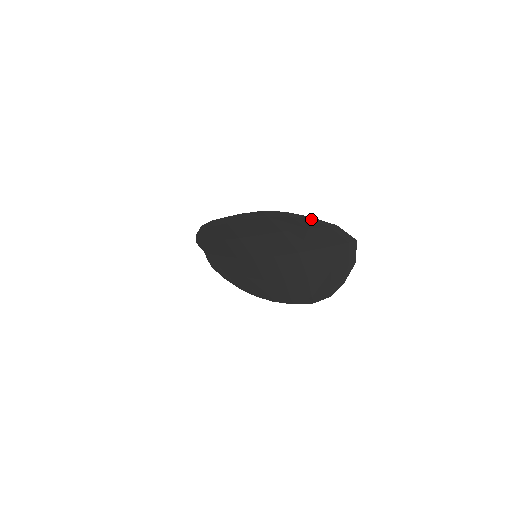
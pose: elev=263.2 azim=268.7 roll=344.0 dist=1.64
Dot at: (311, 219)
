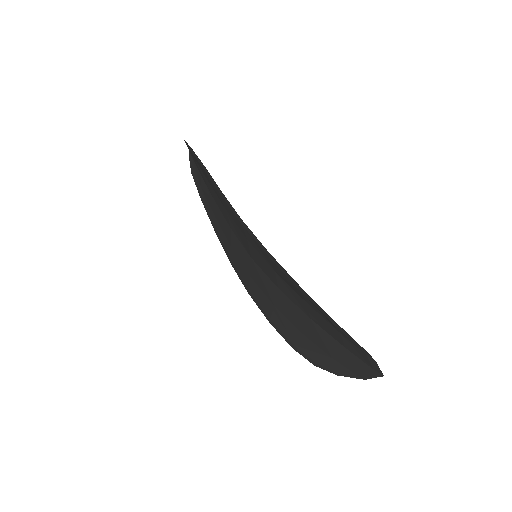
Dot at: (352, 340)
